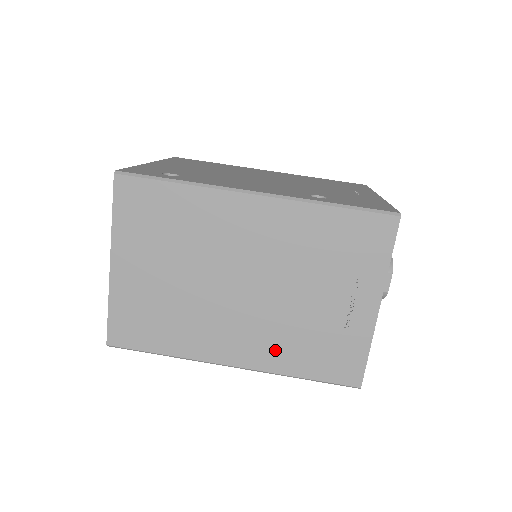
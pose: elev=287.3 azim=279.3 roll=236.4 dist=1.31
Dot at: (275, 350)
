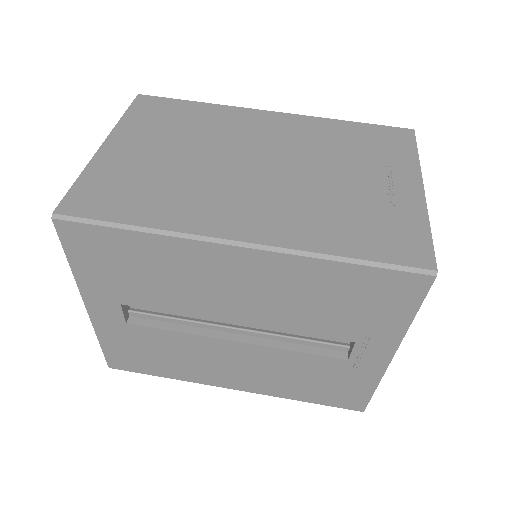
Dot at: (302, 224)
